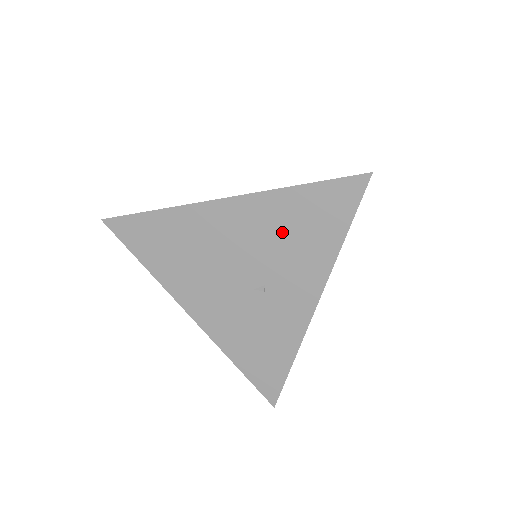
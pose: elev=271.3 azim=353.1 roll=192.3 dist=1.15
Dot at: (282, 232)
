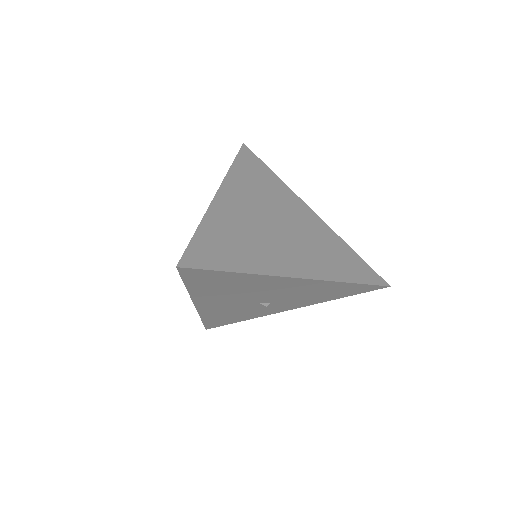
Dot at: (313, 292)
